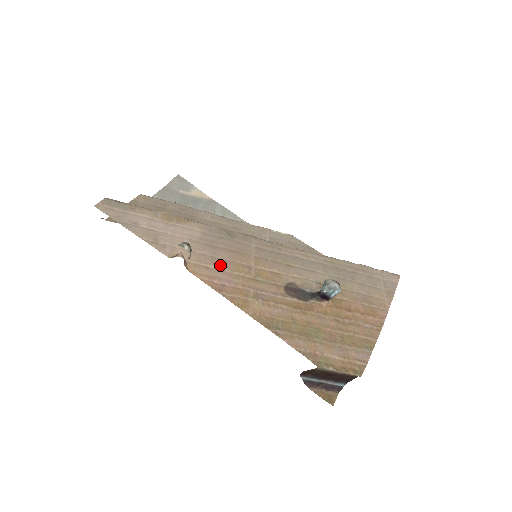
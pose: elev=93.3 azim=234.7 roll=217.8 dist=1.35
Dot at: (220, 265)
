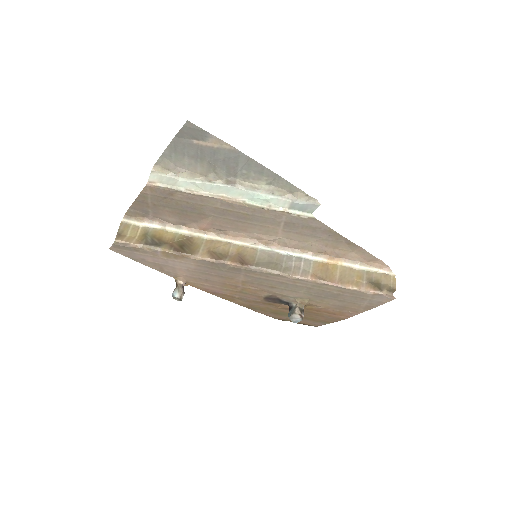
Dot at: (212, 284)
